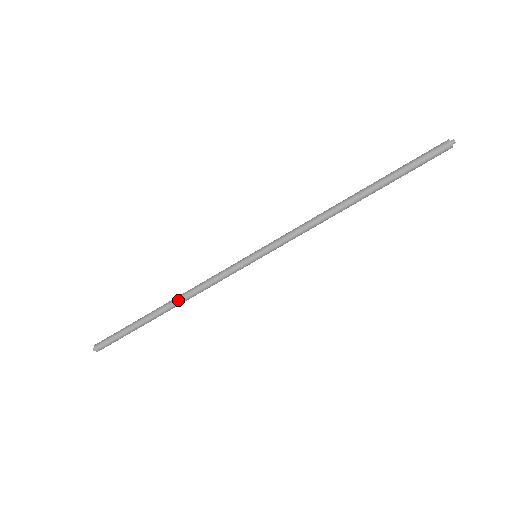
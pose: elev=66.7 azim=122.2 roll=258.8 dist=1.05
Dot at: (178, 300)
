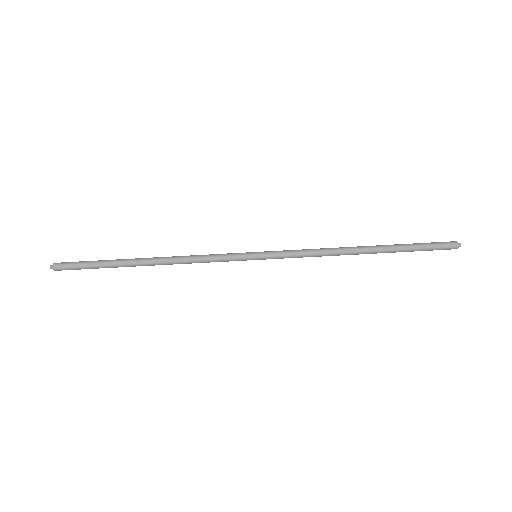
Dot at: (164, 261)
